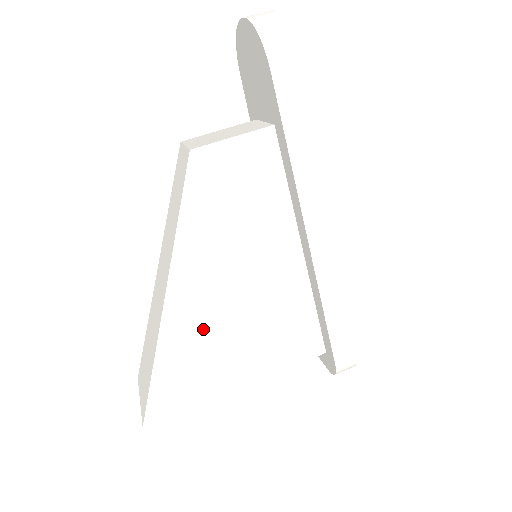
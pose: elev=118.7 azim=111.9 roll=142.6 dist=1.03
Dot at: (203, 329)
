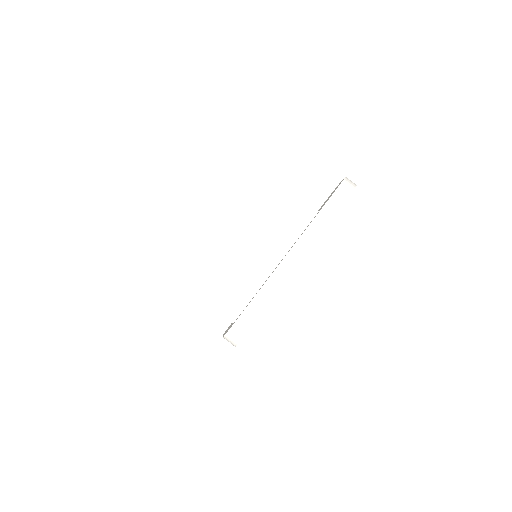
Dot at: (208, 243)
